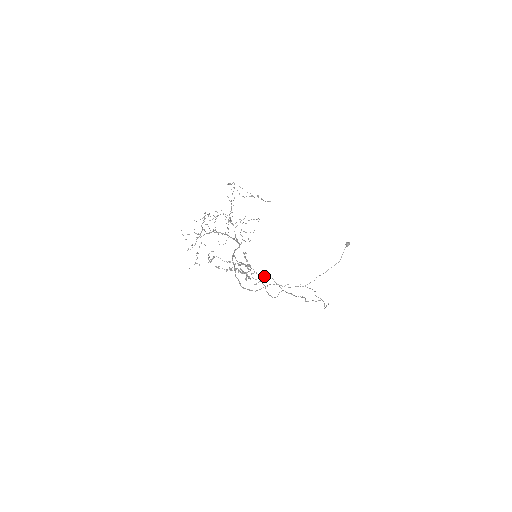
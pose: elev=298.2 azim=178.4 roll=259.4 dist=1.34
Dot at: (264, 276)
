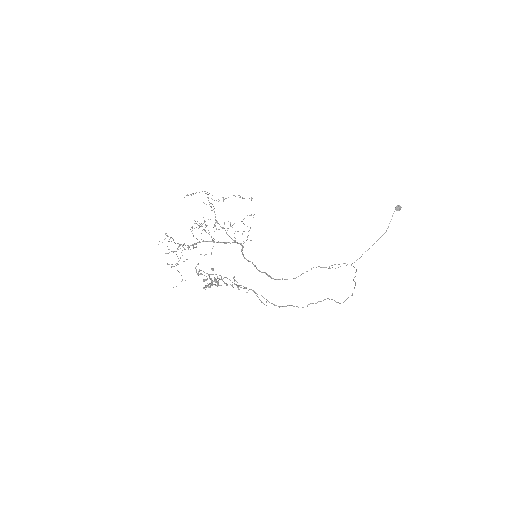
Dot at: occluded
